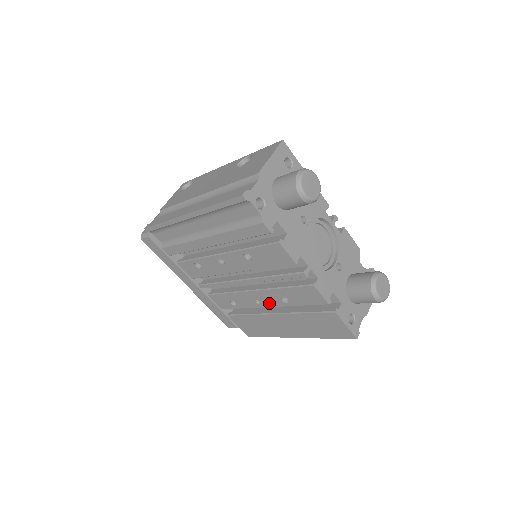
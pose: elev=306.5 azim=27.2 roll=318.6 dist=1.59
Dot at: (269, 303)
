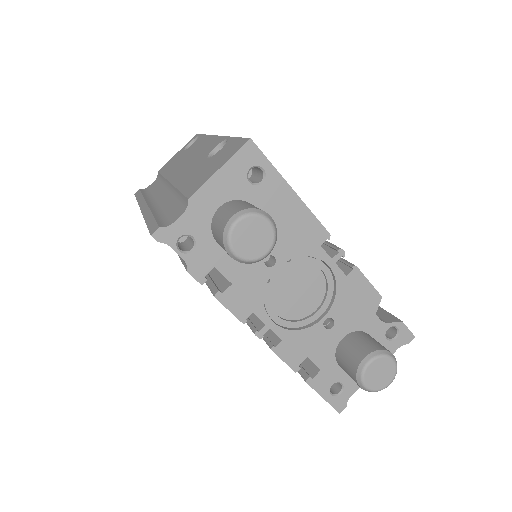
Dot at: occluded
